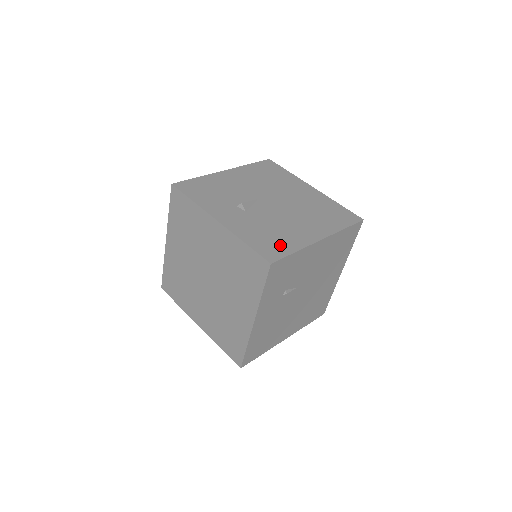
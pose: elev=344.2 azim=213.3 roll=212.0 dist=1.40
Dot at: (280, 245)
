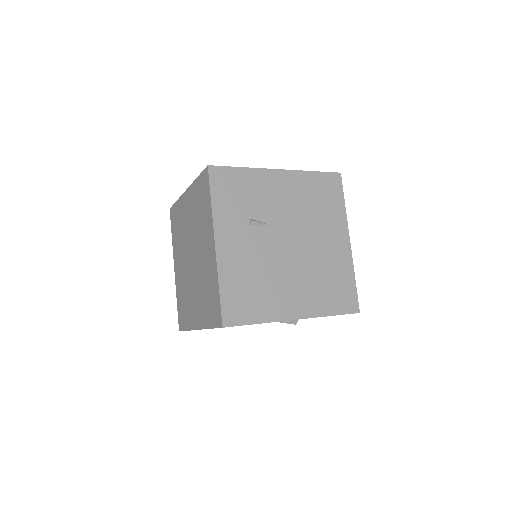
Dot at: occluded
